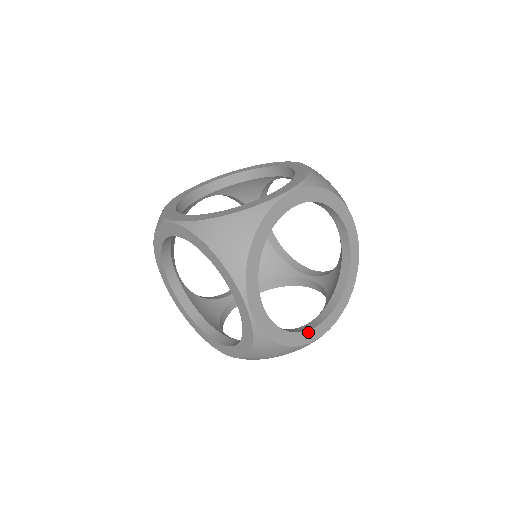
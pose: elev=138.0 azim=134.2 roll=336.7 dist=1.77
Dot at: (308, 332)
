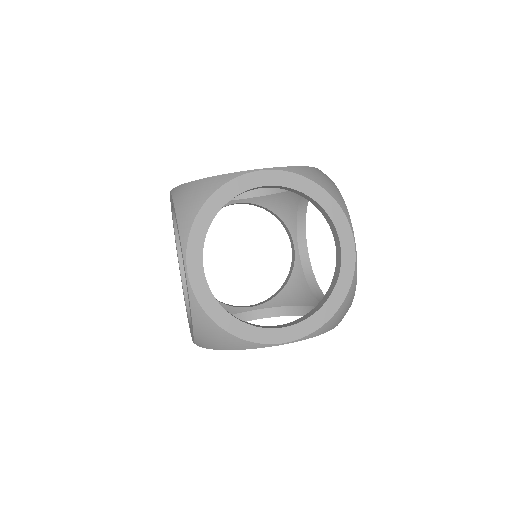
Dot at: (342, 271)
